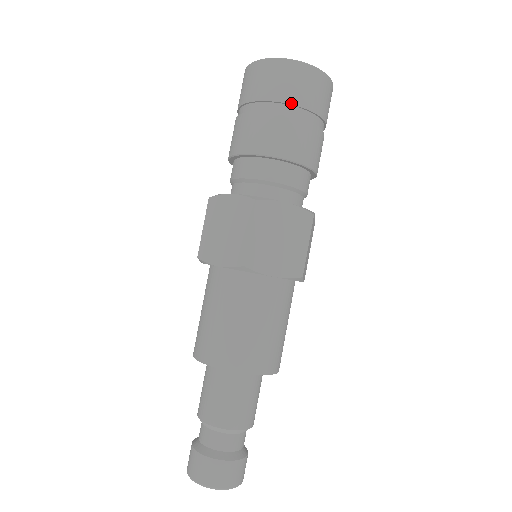
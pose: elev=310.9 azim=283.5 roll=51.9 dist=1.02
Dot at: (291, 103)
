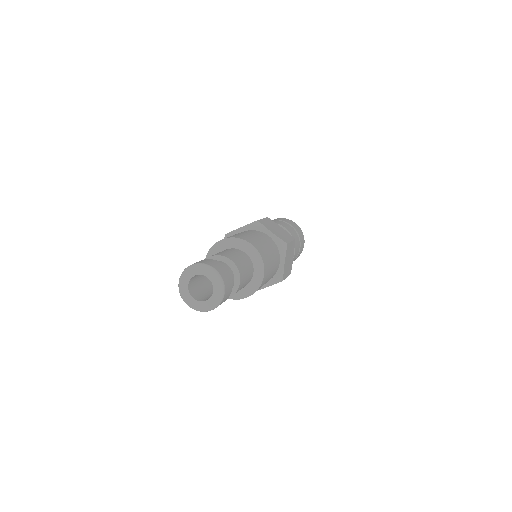
Dot at: (286, 222)
